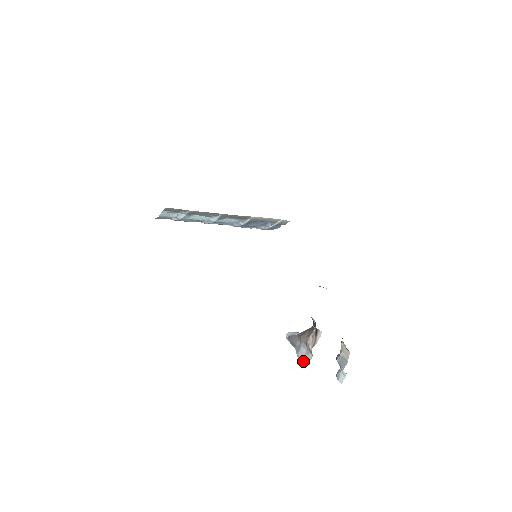
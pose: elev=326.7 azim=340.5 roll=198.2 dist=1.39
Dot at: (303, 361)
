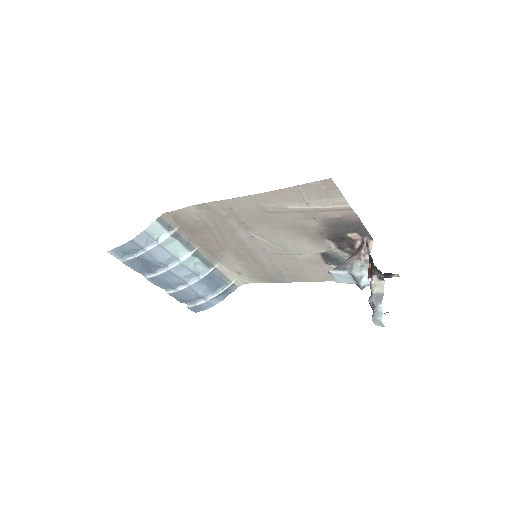
Dot at: (359, 276)
